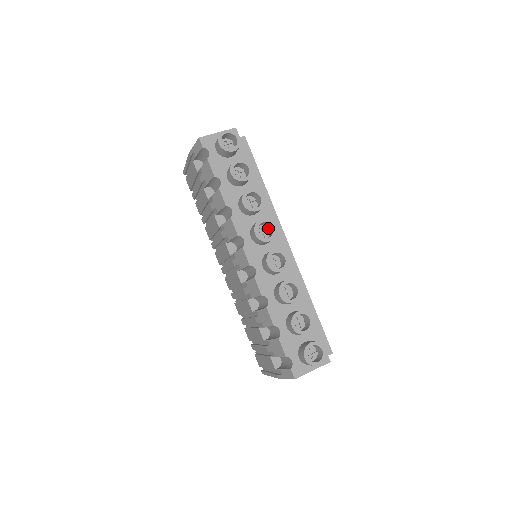
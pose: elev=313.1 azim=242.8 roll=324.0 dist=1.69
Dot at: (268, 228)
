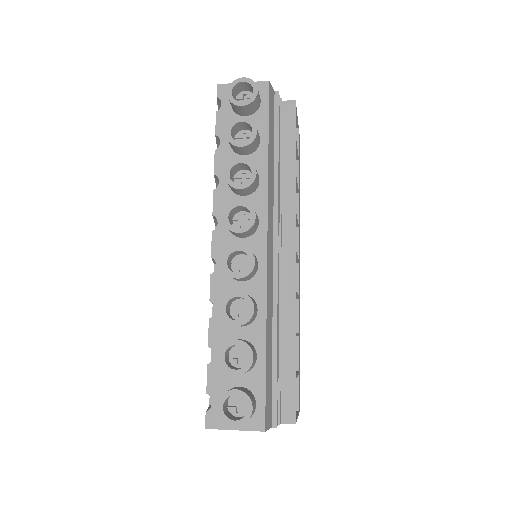
Dot at: occluded
